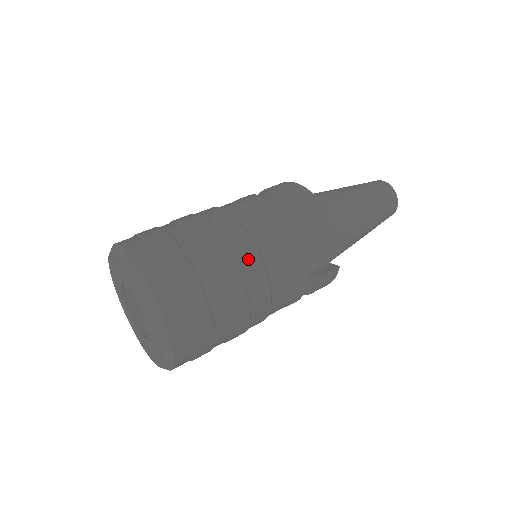
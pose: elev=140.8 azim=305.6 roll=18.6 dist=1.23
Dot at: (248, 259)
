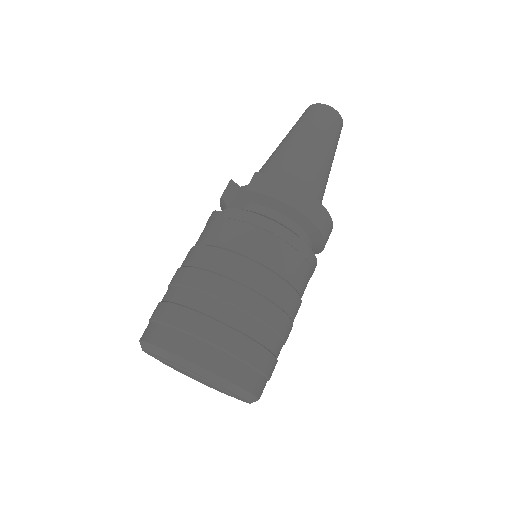
Dot at: occluded
